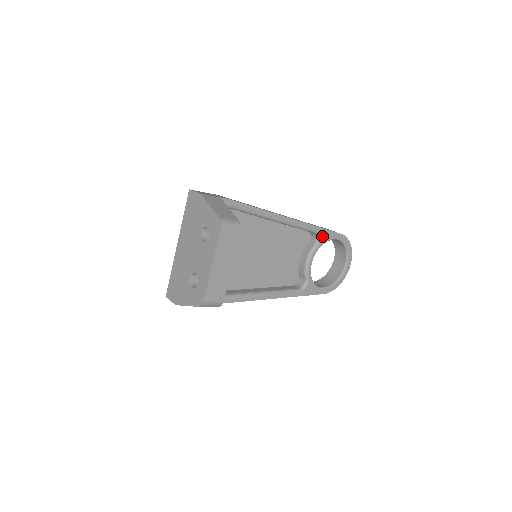
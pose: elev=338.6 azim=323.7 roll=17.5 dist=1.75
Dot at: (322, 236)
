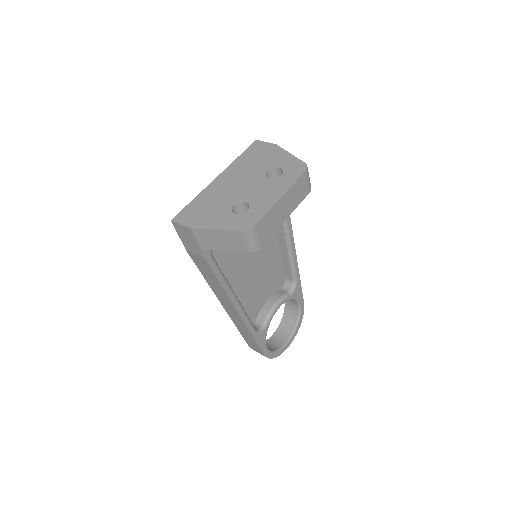
Dot at: (296, 290)
